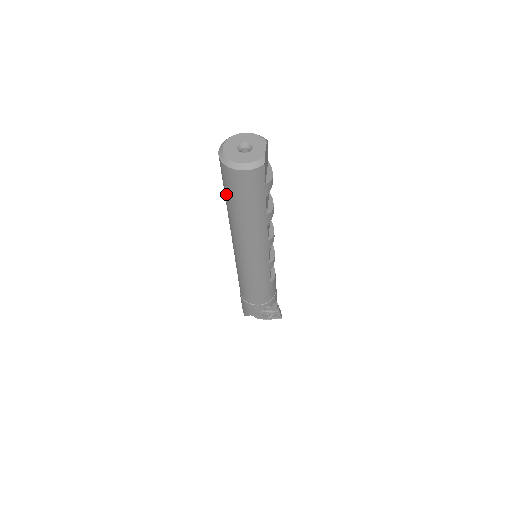
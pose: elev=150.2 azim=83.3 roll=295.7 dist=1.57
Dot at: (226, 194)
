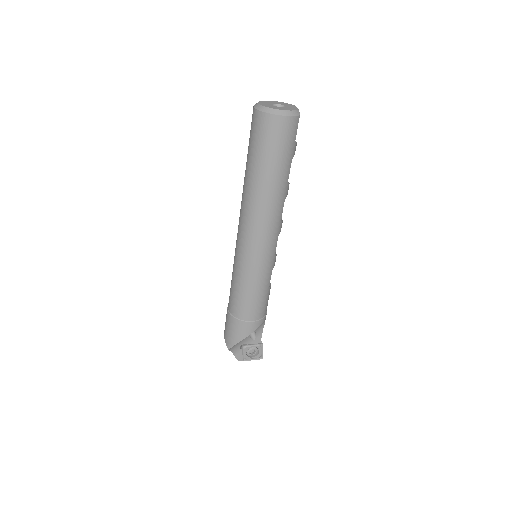
Dot at: (254, 155)
